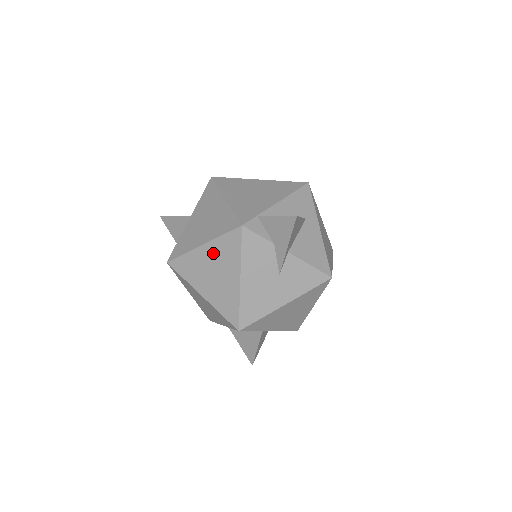
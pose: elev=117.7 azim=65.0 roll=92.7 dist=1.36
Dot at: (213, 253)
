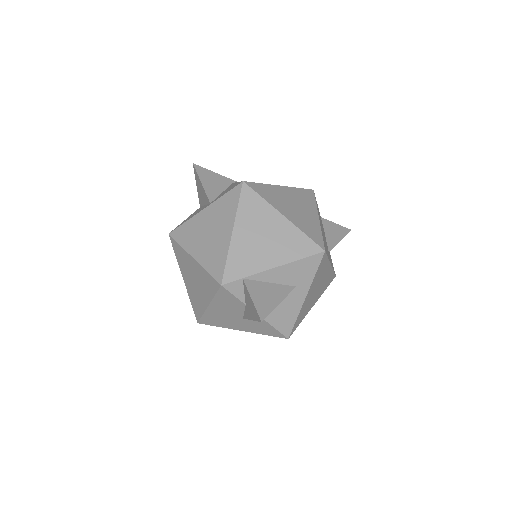
Dot at: (198, 271)
